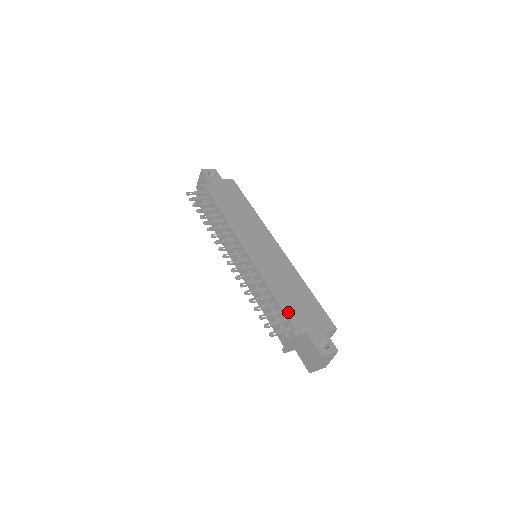
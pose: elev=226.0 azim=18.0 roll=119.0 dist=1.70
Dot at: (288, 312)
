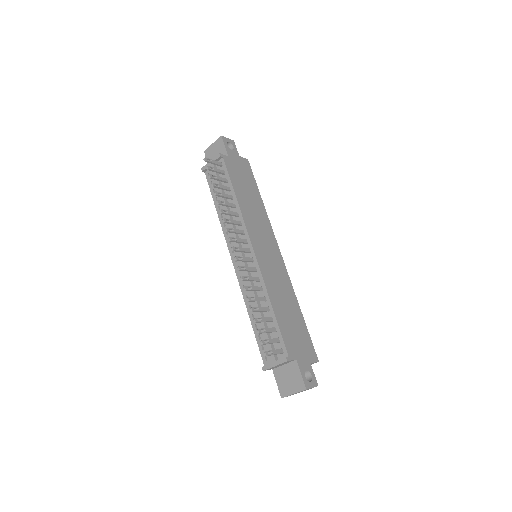
Dot at: (283, 332)
